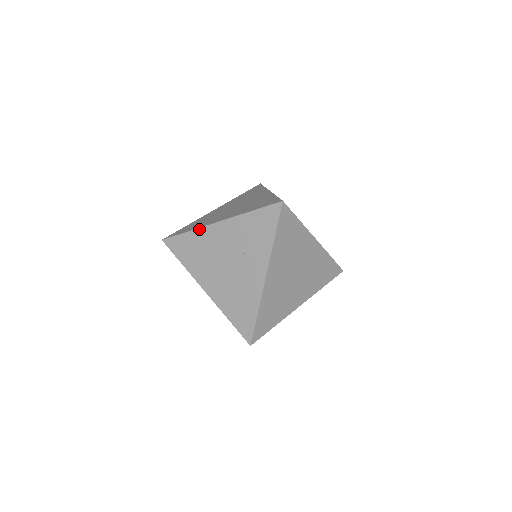
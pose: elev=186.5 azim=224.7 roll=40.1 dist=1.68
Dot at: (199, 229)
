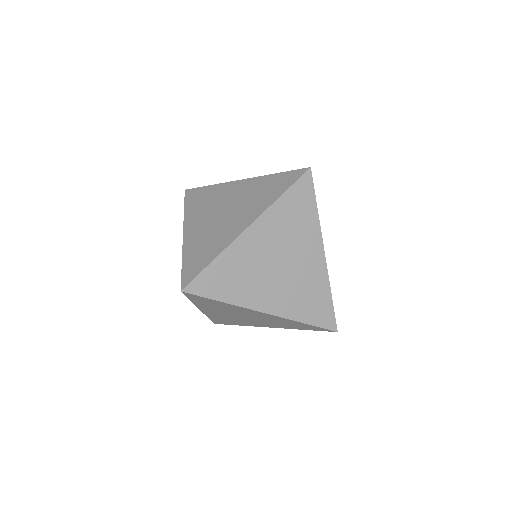
Dot at: (221, 184)
